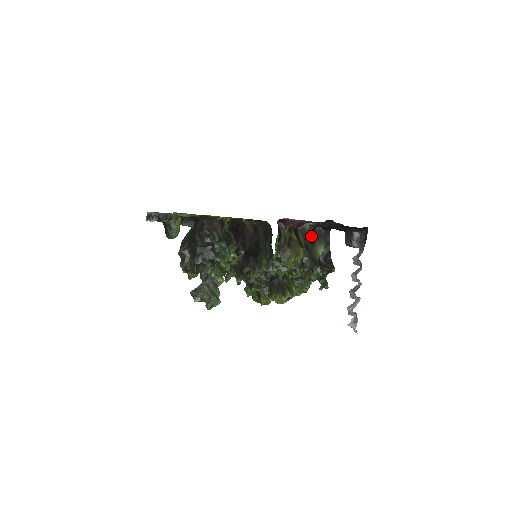
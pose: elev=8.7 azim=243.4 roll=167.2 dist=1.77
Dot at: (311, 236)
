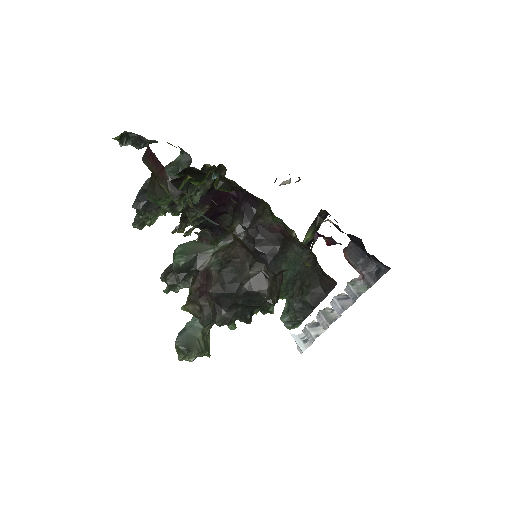
Dot at: occluded
